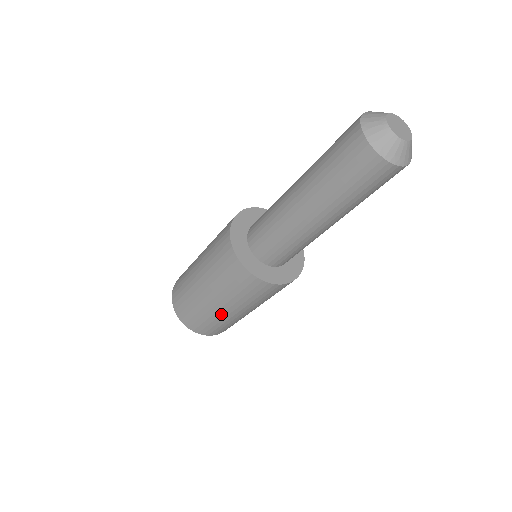
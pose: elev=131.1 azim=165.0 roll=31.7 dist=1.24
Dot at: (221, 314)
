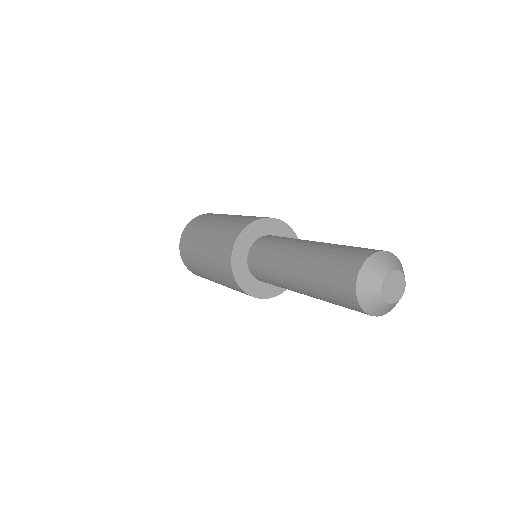
Dot at: occluded
